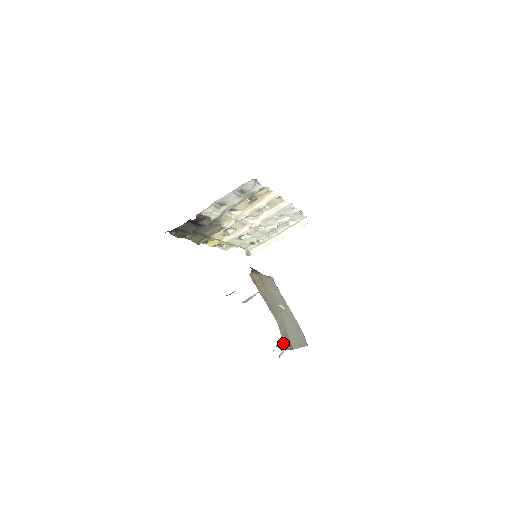
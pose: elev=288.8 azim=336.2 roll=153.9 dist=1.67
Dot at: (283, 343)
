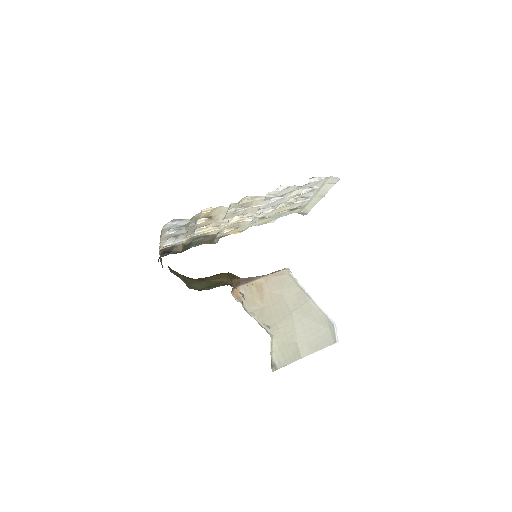
Dot at: (273, 362)
